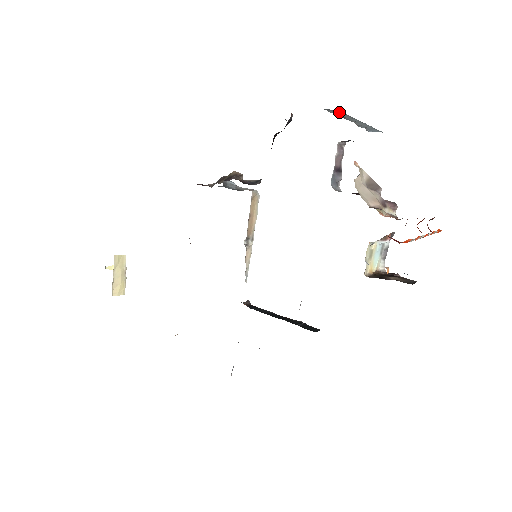
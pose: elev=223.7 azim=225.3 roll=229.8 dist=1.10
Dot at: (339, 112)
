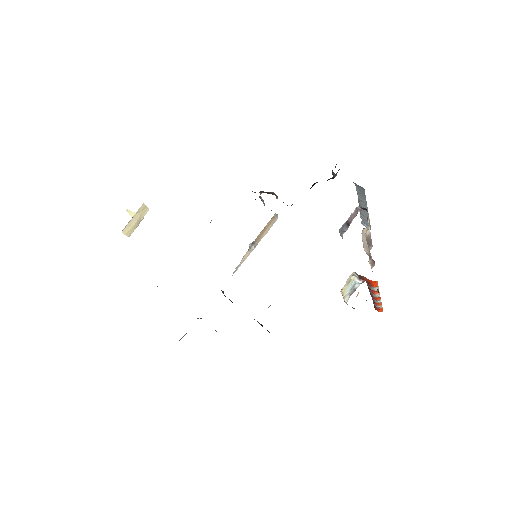
Dot at: (363, 192)
